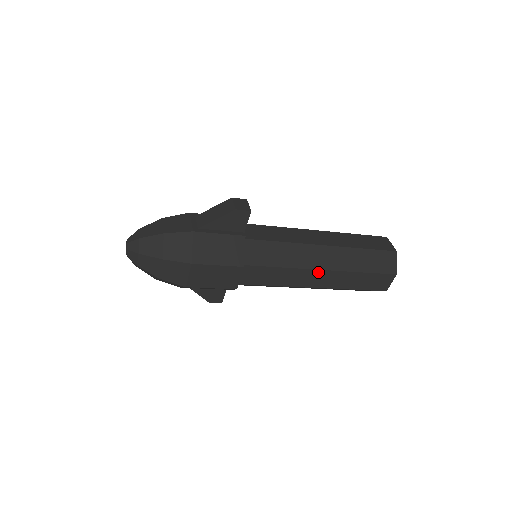
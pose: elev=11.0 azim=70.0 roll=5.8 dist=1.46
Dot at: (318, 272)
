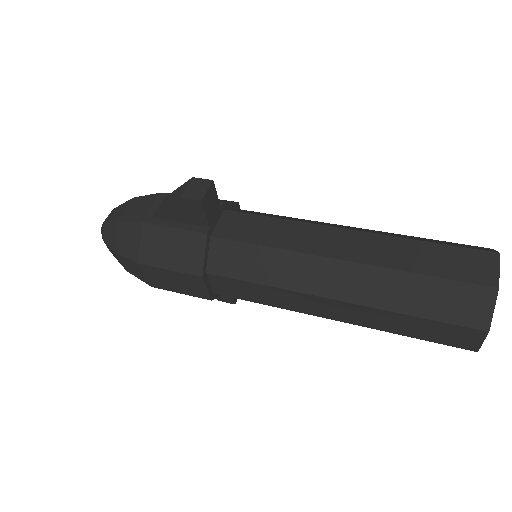
Dot at: (324, 300)
